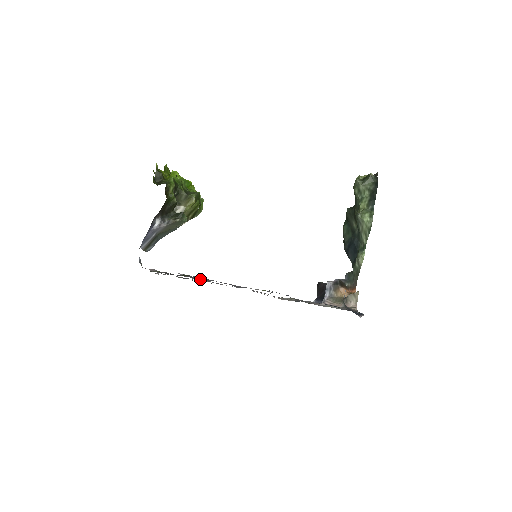
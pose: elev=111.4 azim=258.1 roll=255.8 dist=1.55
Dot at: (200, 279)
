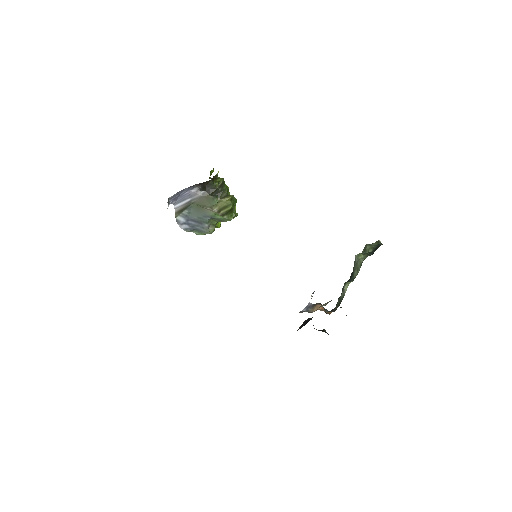
Dot at: occluded
